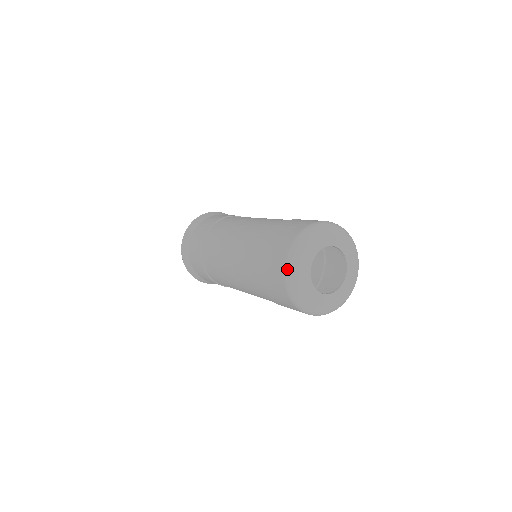
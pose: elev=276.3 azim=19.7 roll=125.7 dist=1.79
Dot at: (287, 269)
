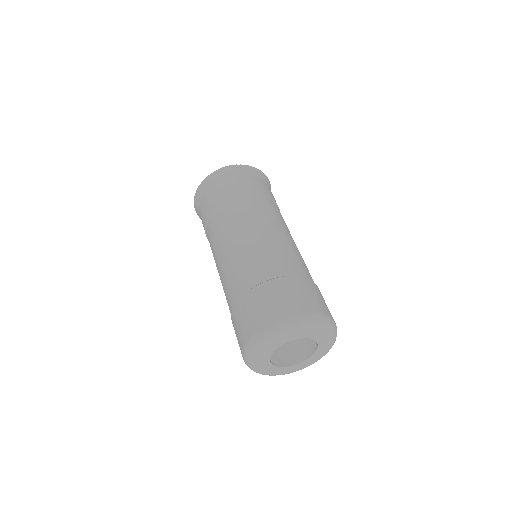
Dot at: occluded
